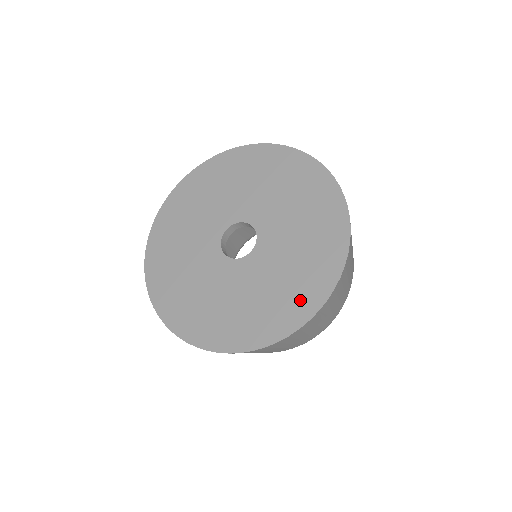
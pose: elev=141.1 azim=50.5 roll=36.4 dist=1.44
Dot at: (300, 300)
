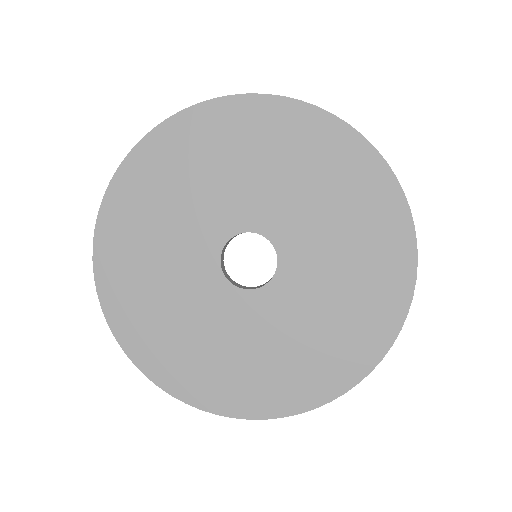
Dot at: (364, 335)
